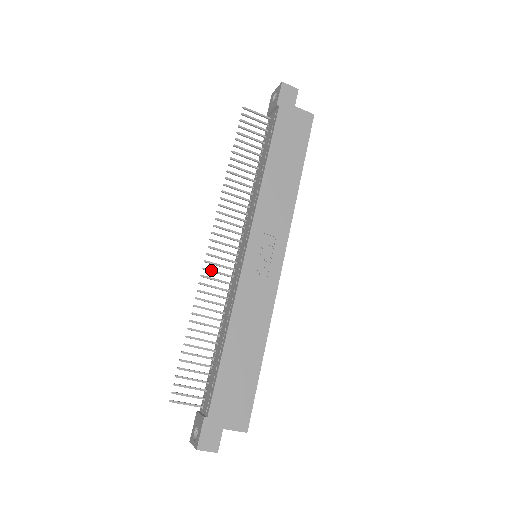
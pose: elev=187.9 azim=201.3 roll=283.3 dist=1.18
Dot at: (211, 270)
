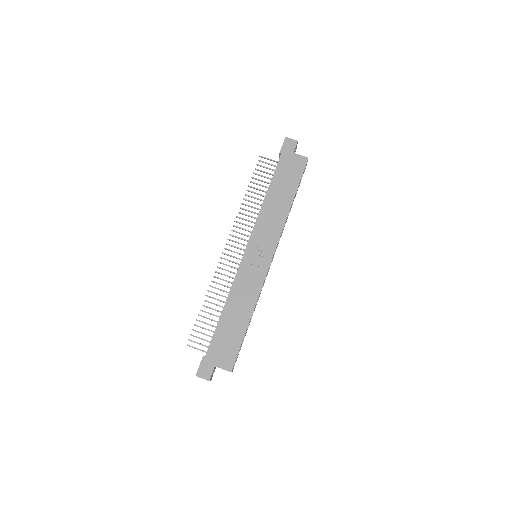
Dot at: (224, 264)
